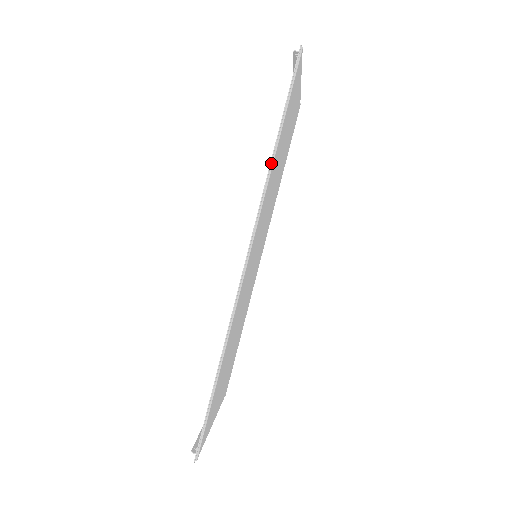
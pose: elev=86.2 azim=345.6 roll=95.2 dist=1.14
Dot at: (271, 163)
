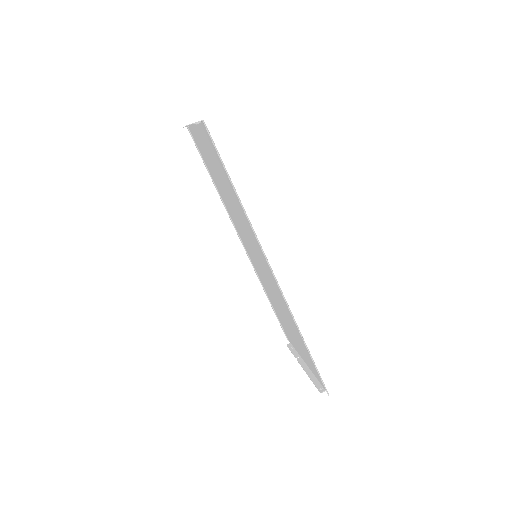
Dot at: (243, 208)
